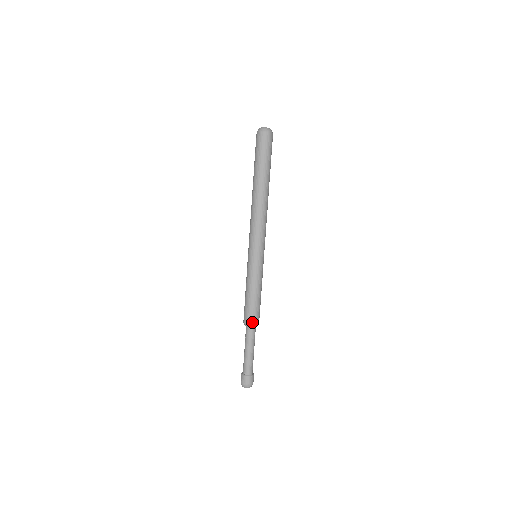
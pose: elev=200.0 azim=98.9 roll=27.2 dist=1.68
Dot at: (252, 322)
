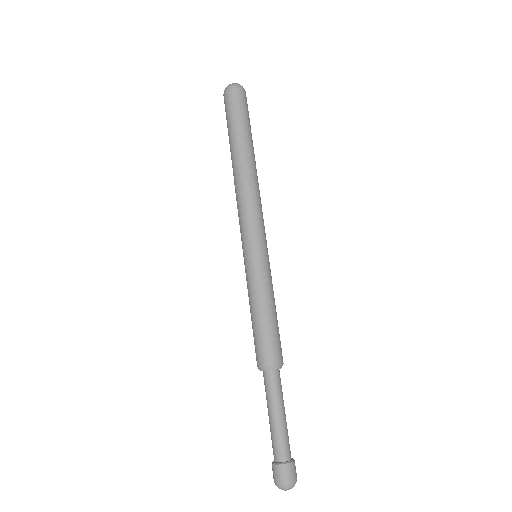
Dot at: (278, 359)
